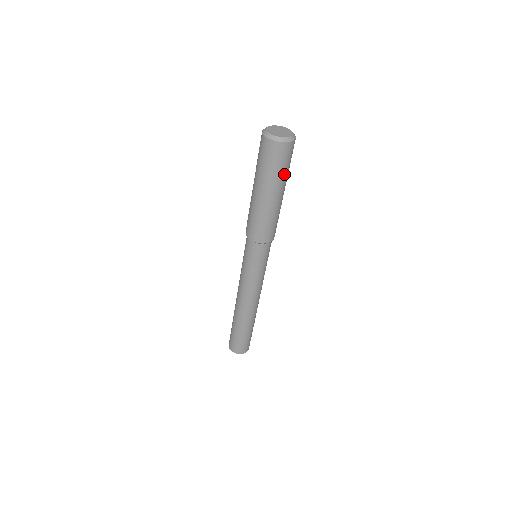
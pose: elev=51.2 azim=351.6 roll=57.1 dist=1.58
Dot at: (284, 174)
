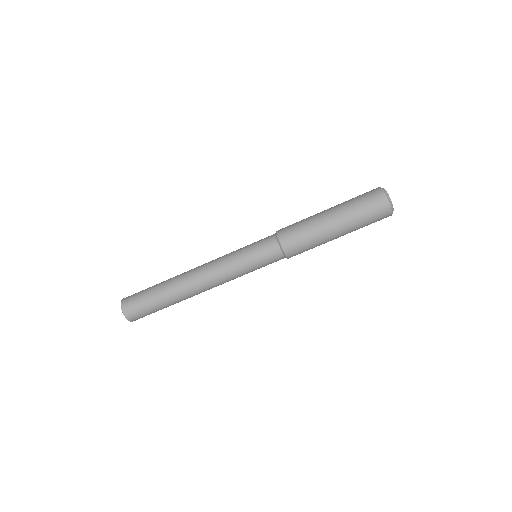
Dot at: occluded
